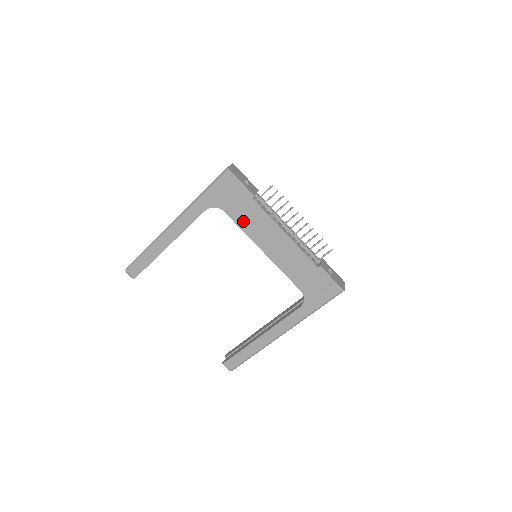
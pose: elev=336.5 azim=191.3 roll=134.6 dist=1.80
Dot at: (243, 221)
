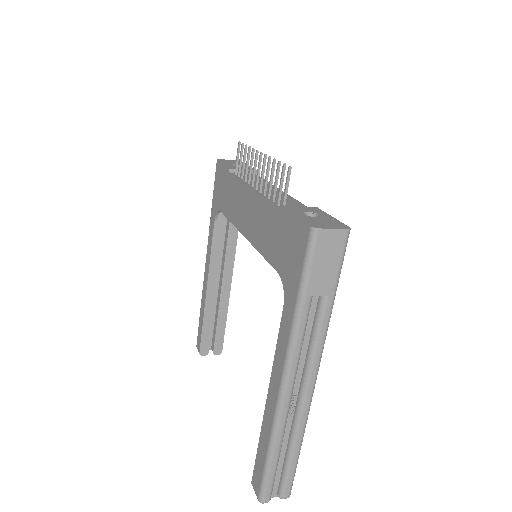
Dot at: (229, 209)
